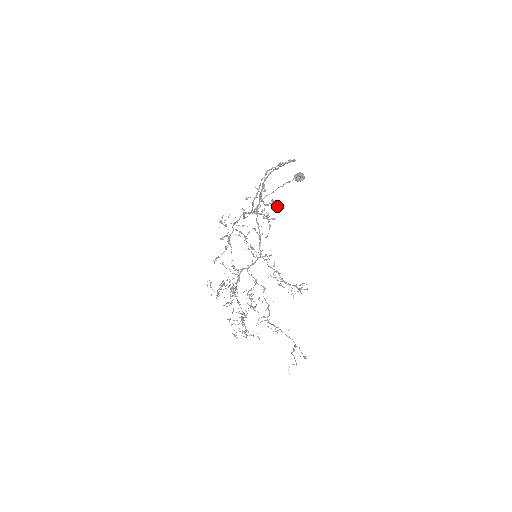
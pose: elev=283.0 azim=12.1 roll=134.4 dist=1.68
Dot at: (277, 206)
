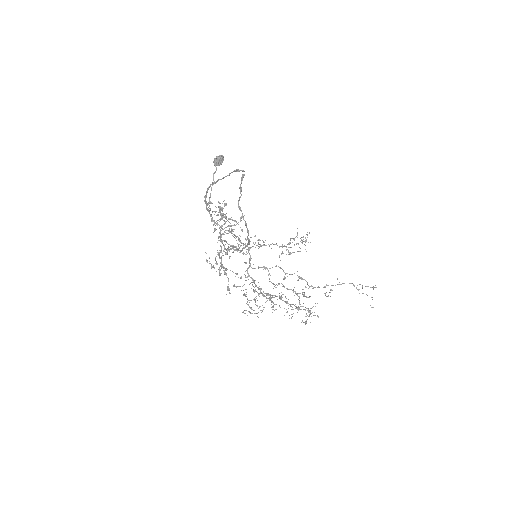
Dot at: occluded
